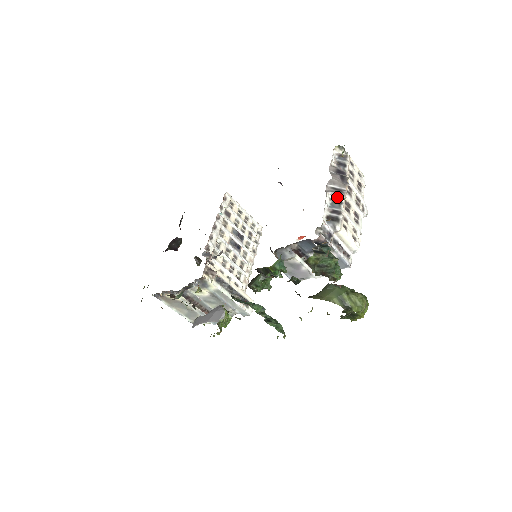
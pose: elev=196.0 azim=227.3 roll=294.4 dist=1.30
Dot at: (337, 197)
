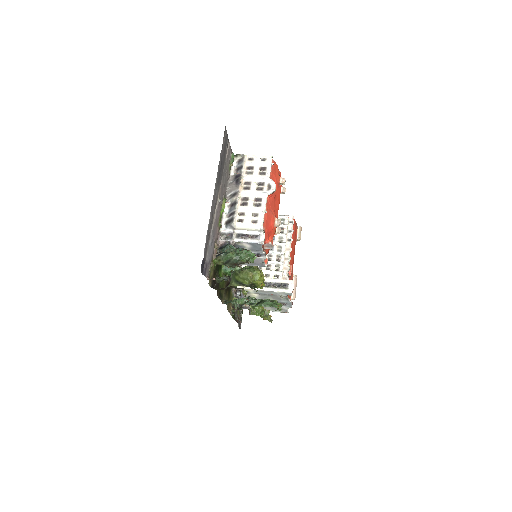
Dot at: (234, 201)
